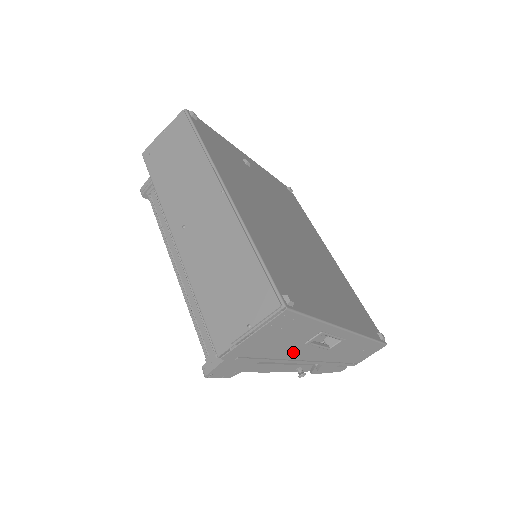
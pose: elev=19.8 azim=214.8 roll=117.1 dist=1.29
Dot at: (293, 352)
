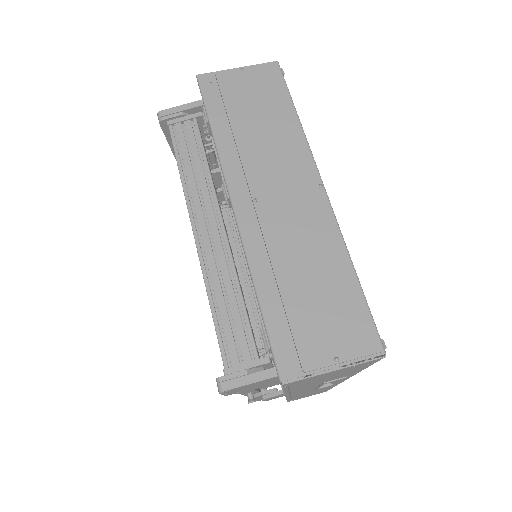
Dot at: (305, 387)
